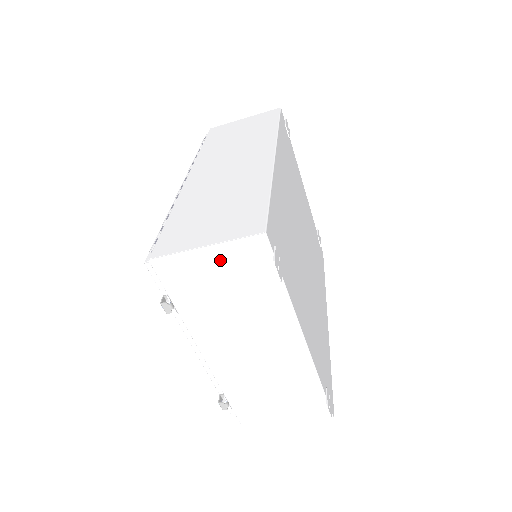
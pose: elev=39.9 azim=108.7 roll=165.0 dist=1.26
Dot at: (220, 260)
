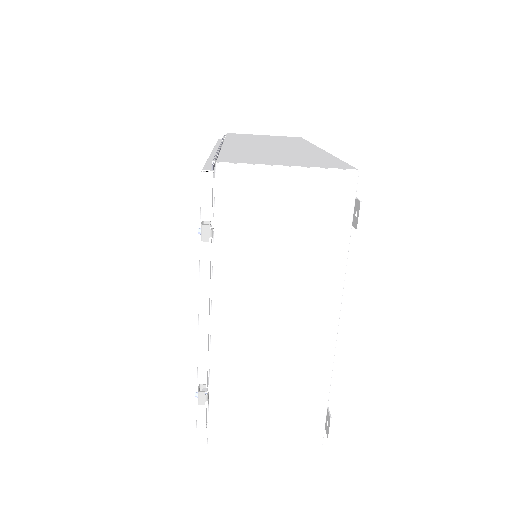
Dot at: (296, 189)
